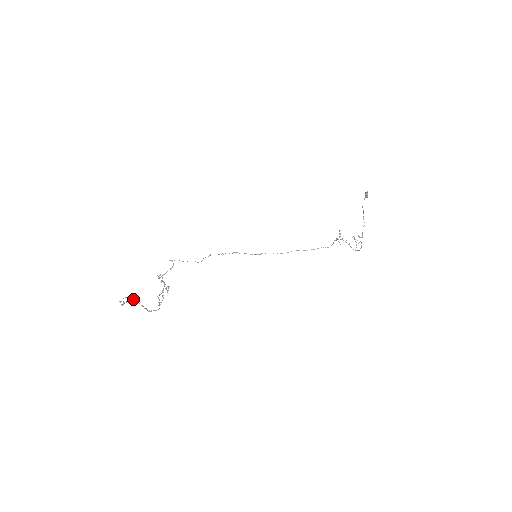
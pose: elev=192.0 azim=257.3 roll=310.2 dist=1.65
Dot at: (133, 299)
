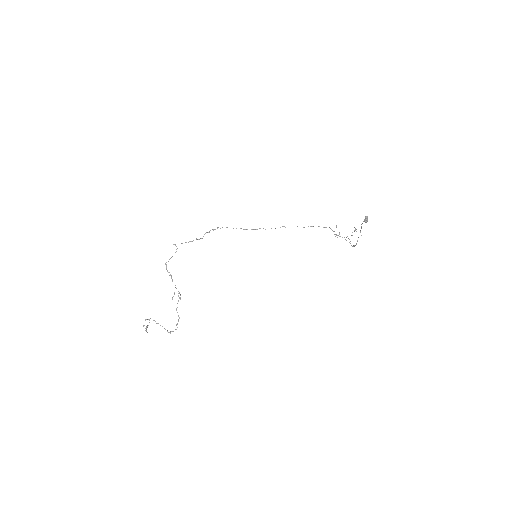
Dot at: occluded
